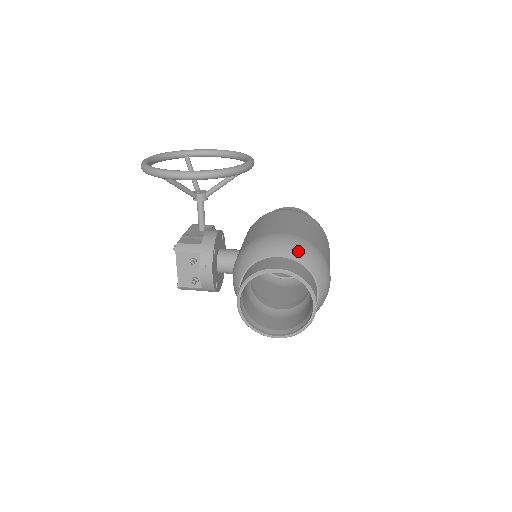
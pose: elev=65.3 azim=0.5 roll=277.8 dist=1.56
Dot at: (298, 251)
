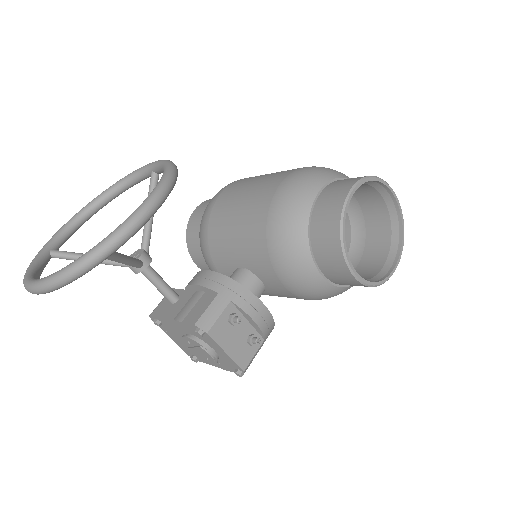
Dot at: (321, 173)
